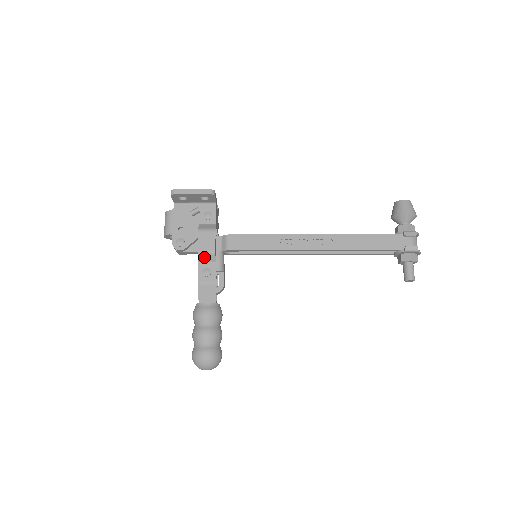
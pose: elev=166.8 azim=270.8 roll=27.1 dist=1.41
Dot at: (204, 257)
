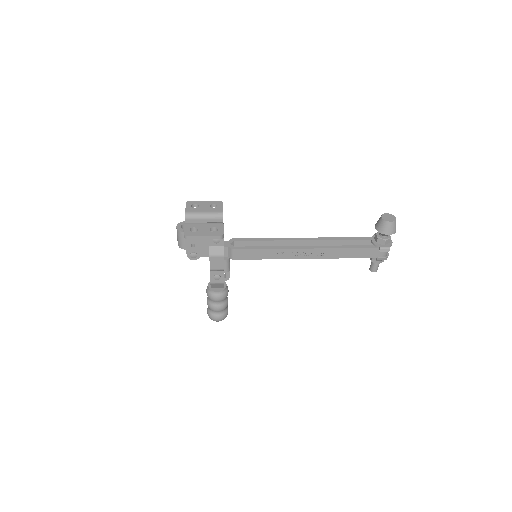
Dot at: occluded
